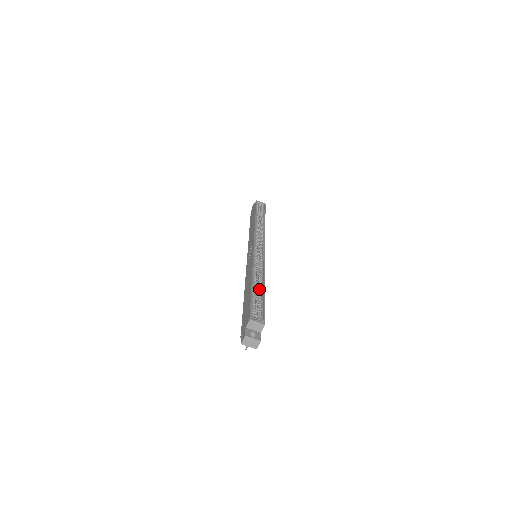
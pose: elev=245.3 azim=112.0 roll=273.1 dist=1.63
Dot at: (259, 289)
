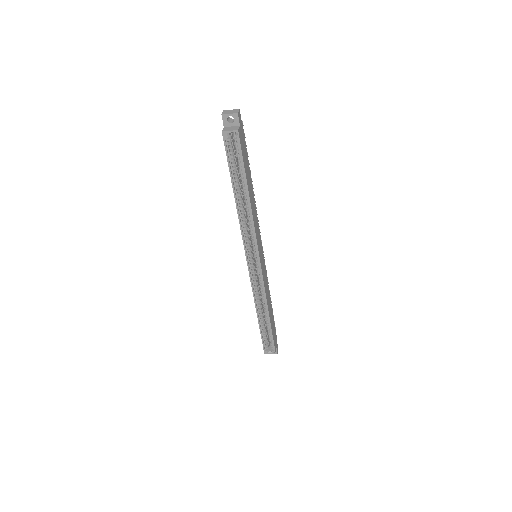
Dot at: (266, 320)
